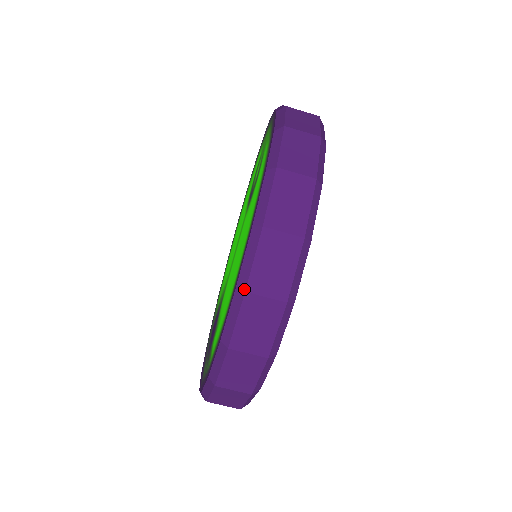
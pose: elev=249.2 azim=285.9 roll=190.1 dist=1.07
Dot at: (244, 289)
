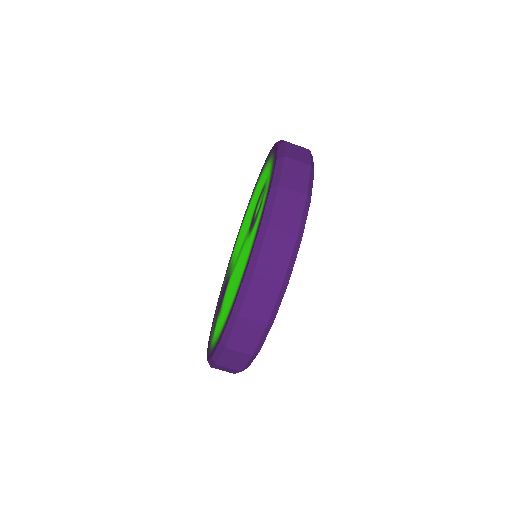
Dot at: (224, 346)
